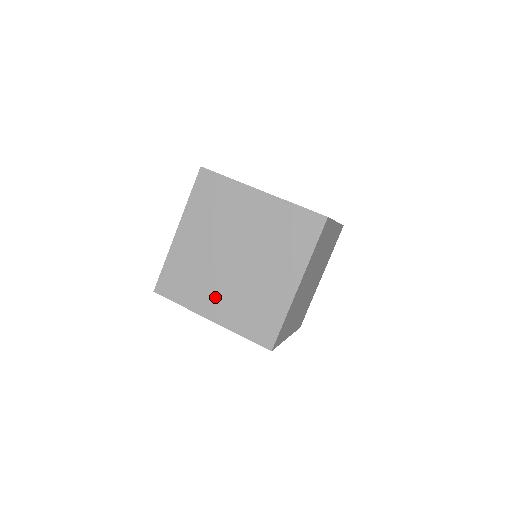
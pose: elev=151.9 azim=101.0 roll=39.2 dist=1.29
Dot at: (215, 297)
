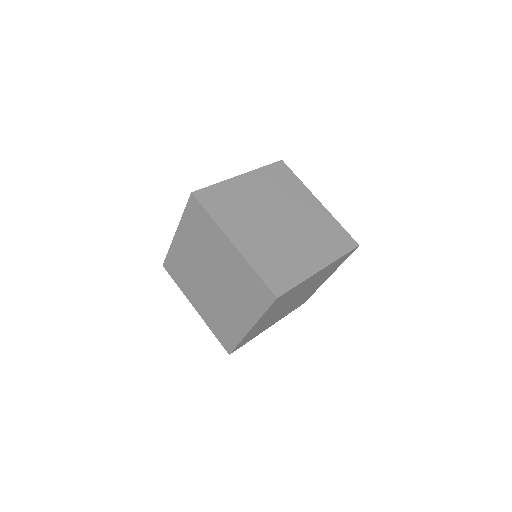
Dot at: (275, 320)
